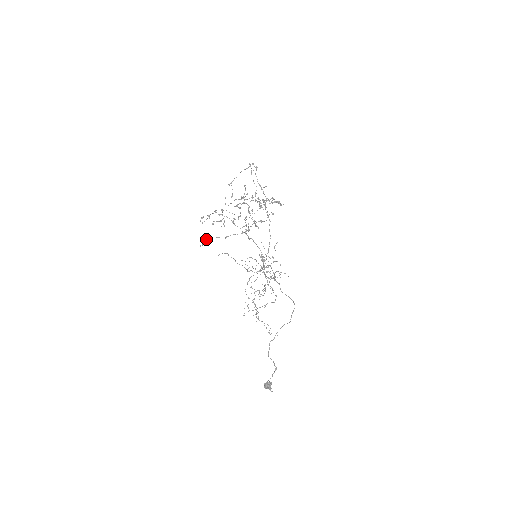
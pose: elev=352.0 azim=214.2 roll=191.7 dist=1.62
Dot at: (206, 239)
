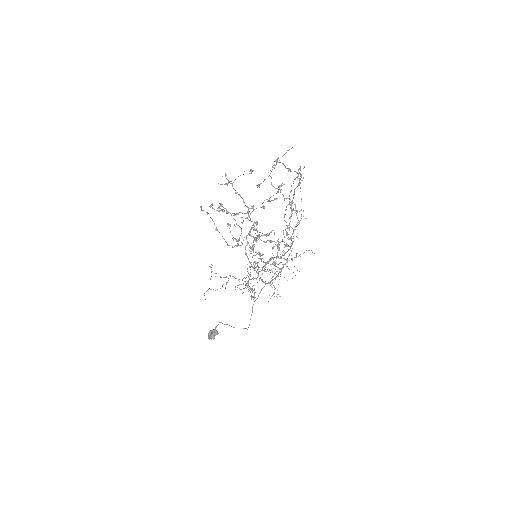
Dot at: (203, 210)
